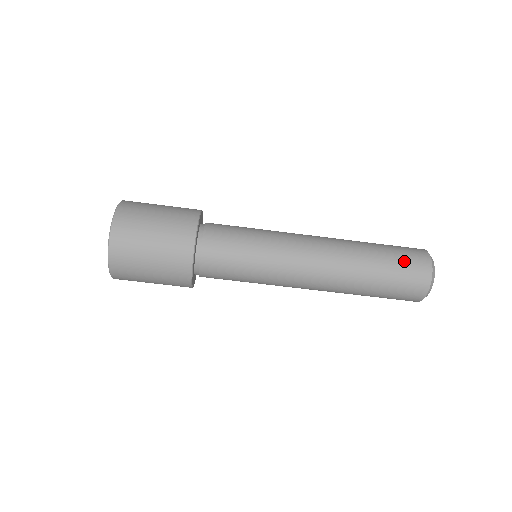
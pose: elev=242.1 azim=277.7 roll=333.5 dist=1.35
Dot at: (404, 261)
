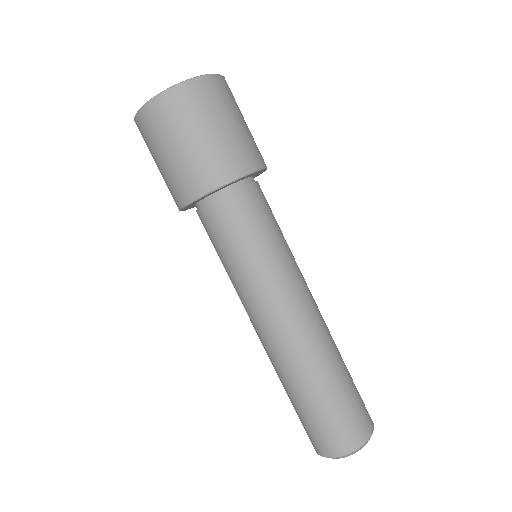
Dot at: (356, 406)
